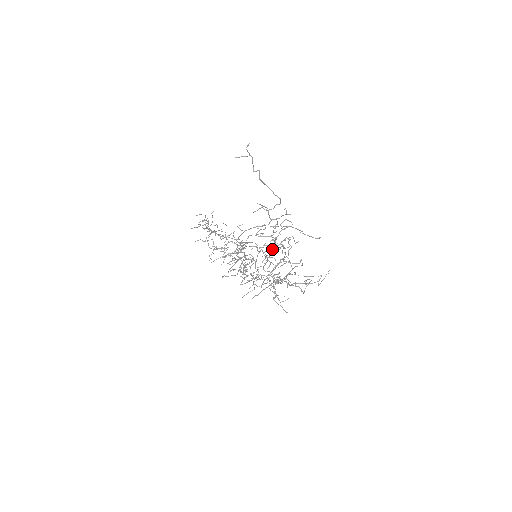
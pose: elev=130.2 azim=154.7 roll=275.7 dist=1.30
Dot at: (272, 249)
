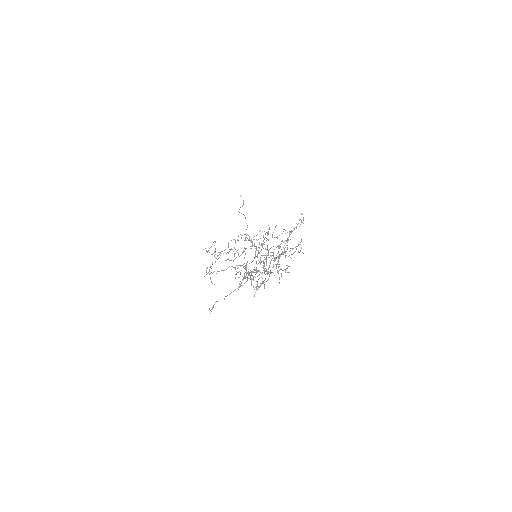
Dot at: (266, 271)
